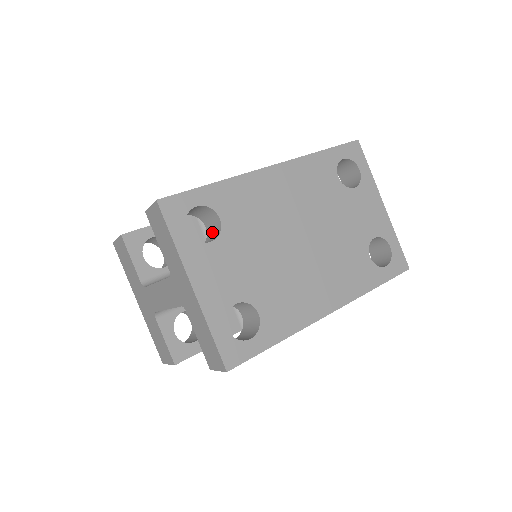
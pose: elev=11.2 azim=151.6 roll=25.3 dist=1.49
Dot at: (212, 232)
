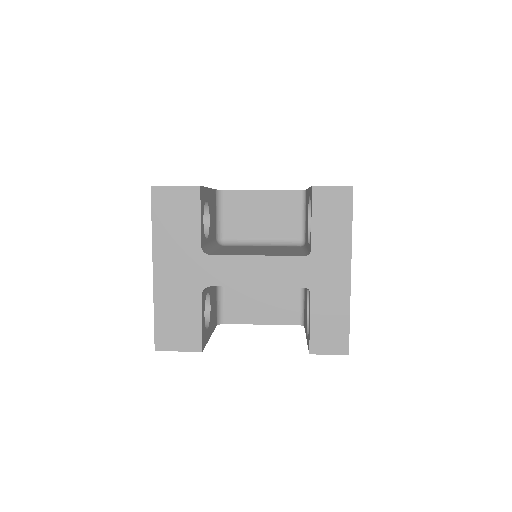
Dot at: occluded
